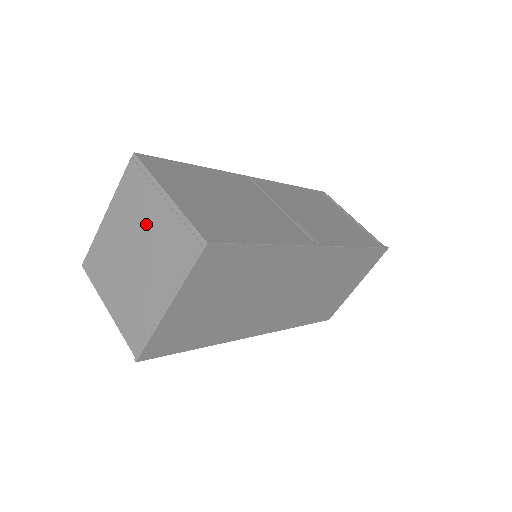
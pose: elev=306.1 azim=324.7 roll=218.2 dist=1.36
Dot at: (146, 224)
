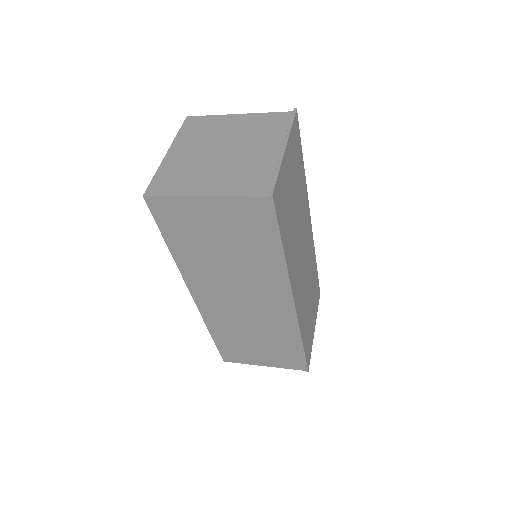
Dot at: (226, 133)
